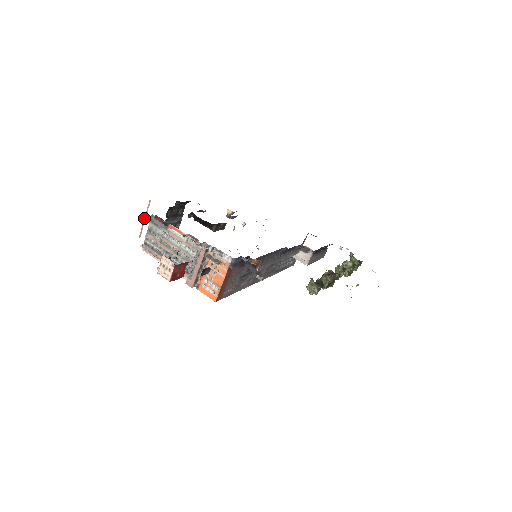
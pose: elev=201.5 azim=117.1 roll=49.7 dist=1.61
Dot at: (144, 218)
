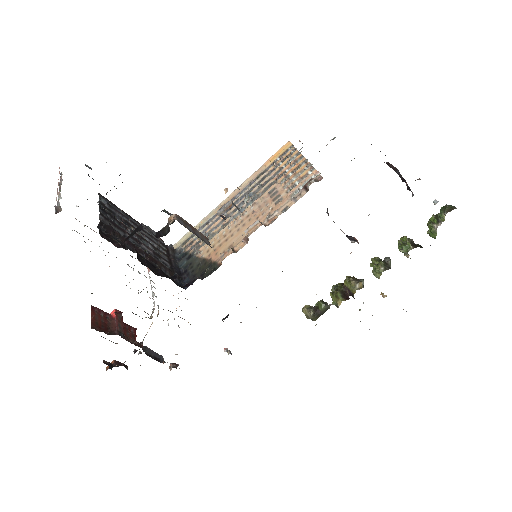
Dot at: occluded
